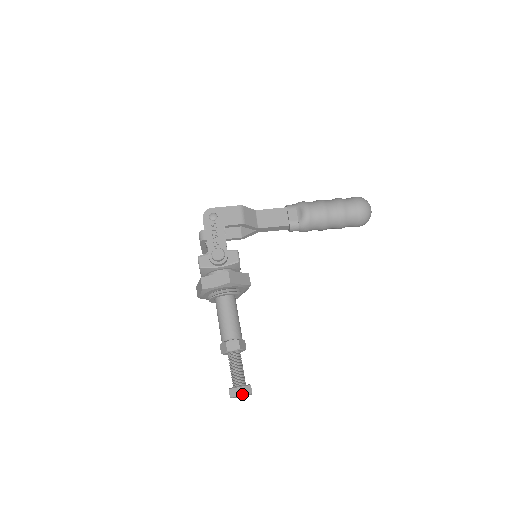
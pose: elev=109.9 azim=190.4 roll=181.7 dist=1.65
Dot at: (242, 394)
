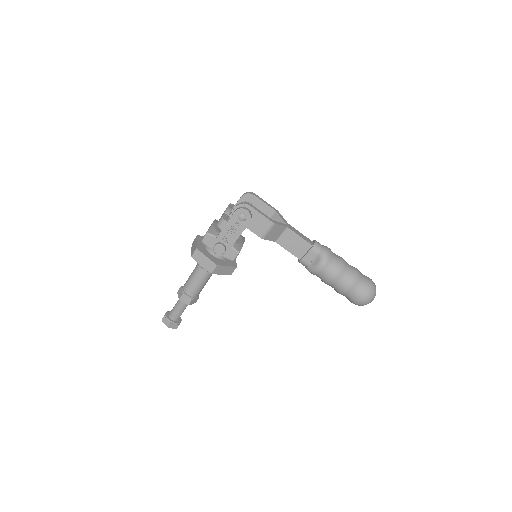
Dot at: (169, 327)
